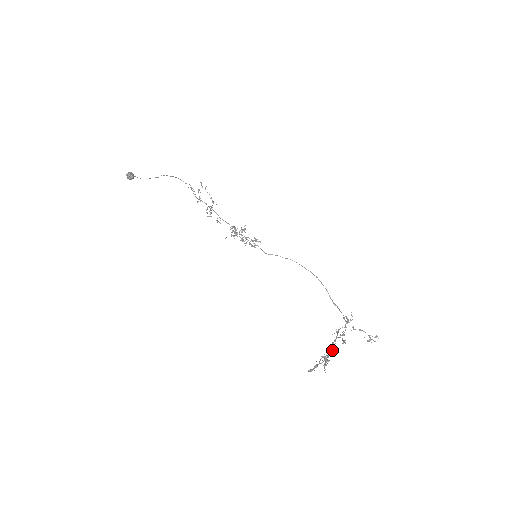
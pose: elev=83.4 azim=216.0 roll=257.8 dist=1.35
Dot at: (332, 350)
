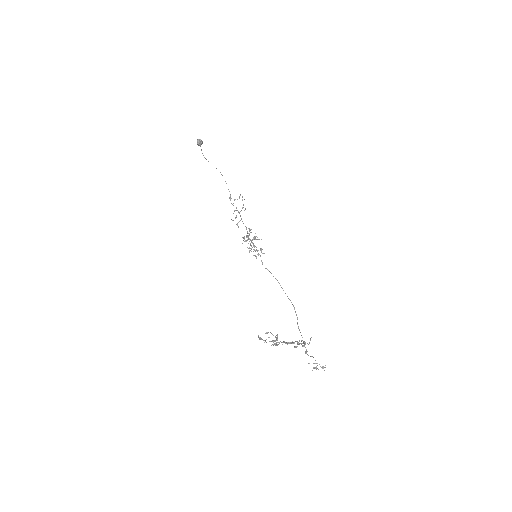
Dot at: occluded
